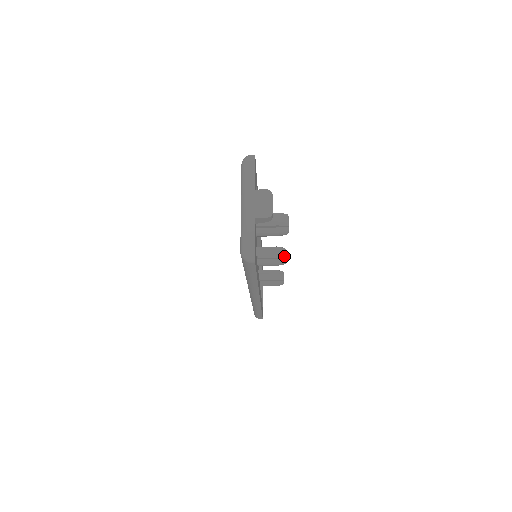
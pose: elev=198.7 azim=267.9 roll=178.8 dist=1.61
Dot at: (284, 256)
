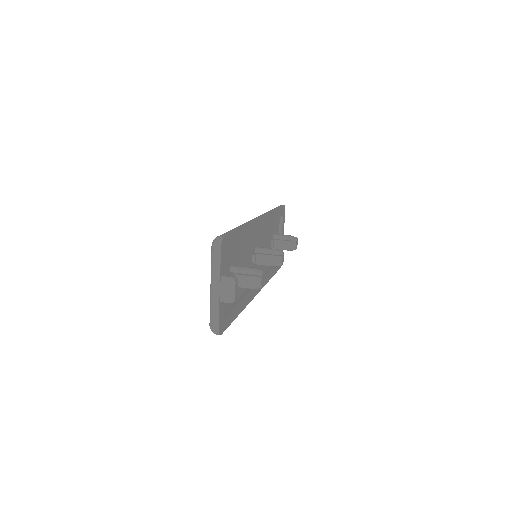
Dot at: (279, 262)
